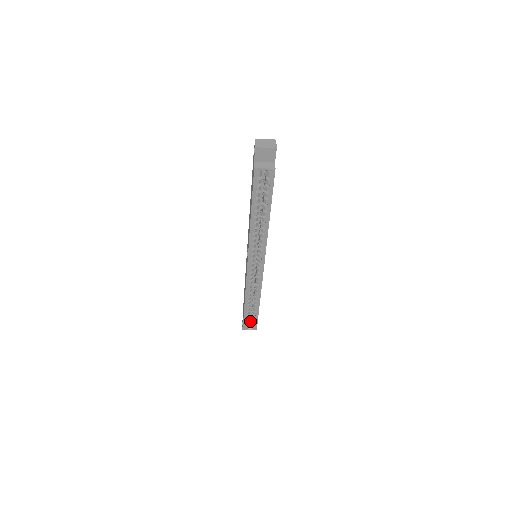
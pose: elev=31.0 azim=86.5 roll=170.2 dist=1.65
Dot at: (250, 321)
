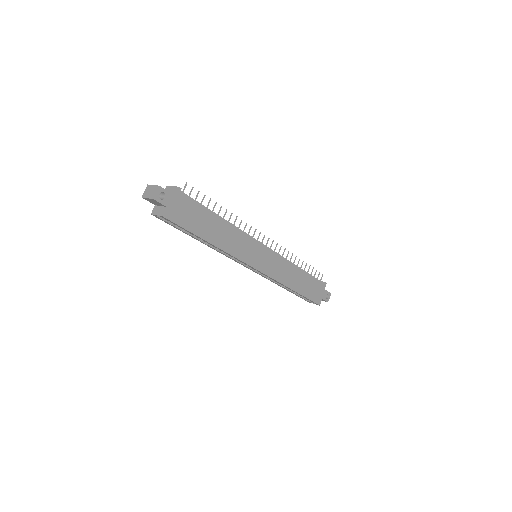
Dot at: occluded
